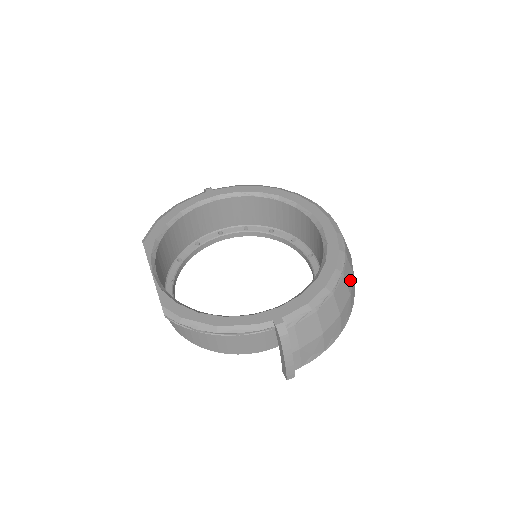
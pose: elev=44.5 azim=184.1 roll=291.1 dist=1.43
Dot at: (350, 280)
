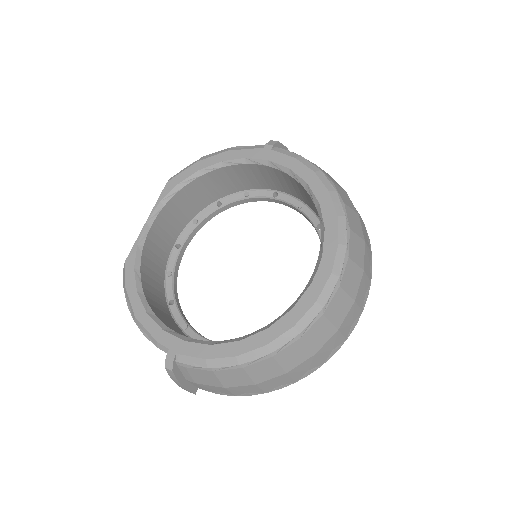
Dot at: (296, 360)
